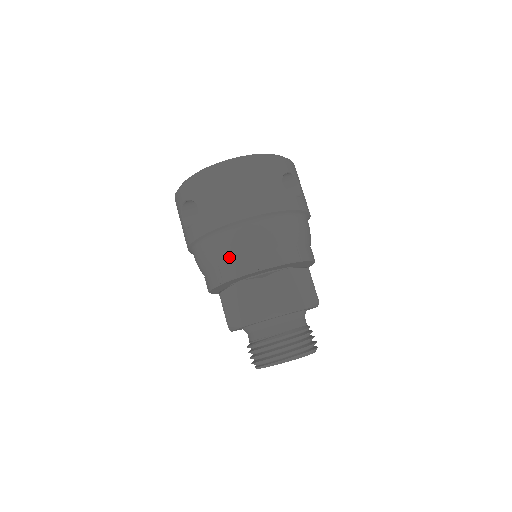
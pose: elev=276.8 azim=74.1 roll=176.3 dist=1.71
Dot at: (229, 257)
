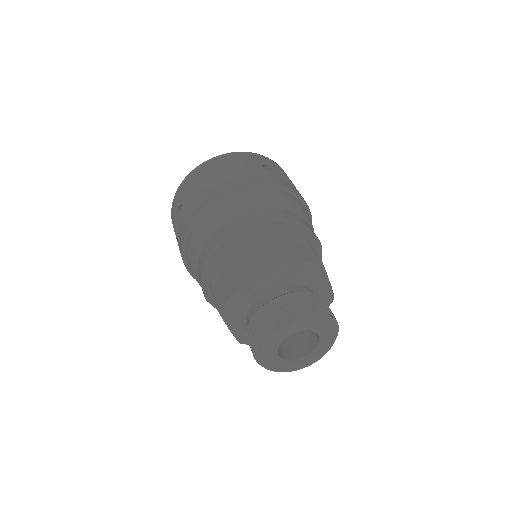
Dot at: (210, 232)
